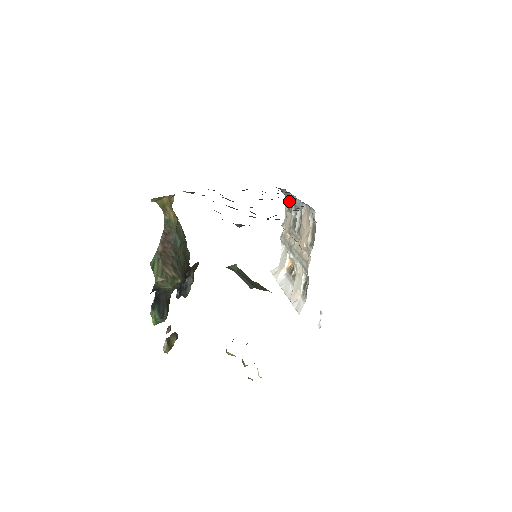
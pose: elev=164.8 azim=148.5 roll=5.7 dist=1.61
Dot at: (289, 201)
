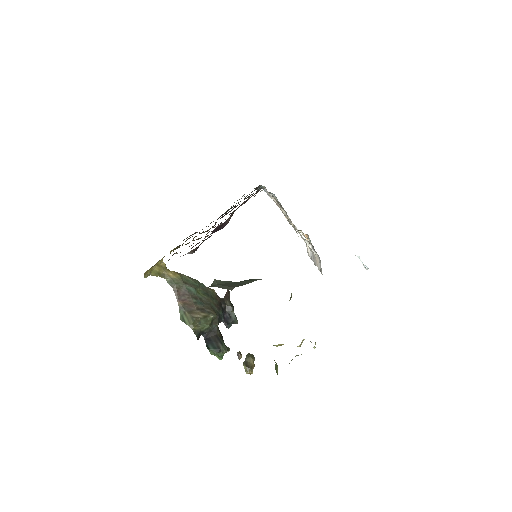
Dot at: occluded
